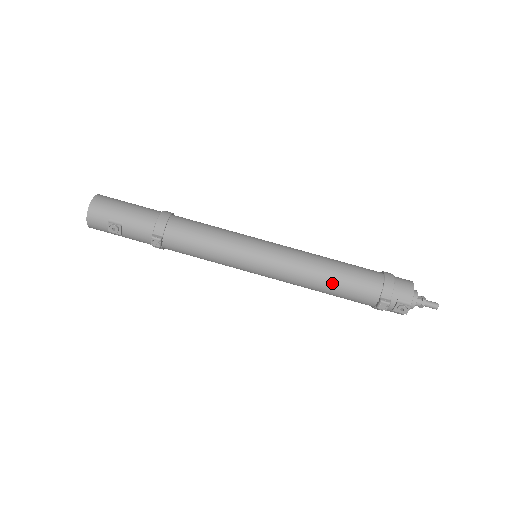
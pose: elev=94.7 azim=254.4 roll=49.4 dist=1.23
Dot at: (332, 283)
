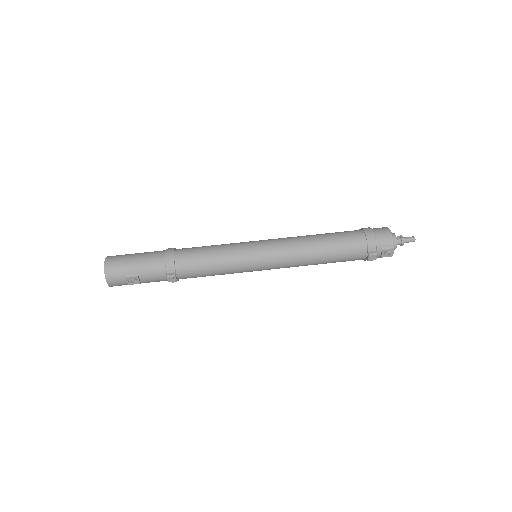
Dot at: (326, 255)
